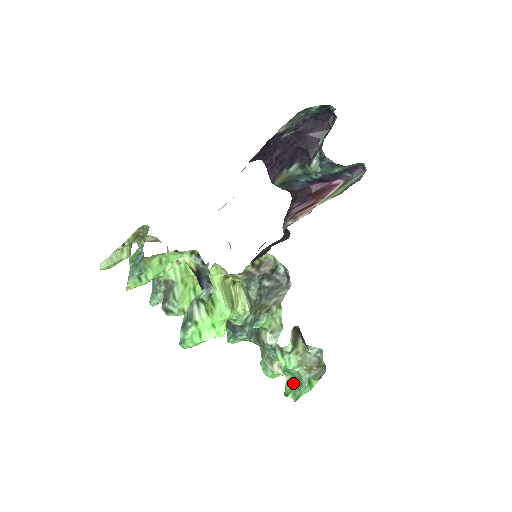
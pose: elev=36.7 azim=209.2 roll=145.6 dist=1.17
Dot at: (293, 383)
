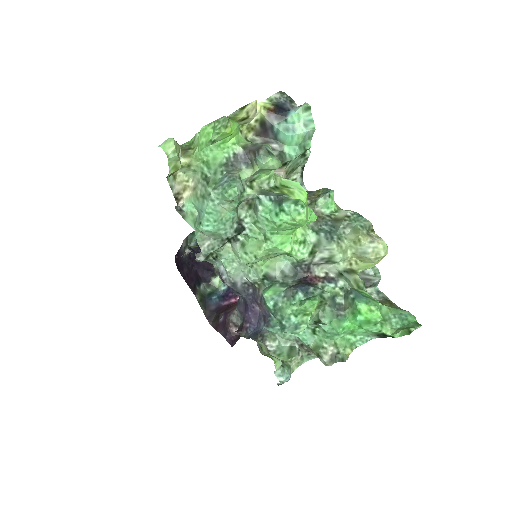
Dot at: (398, 328)
